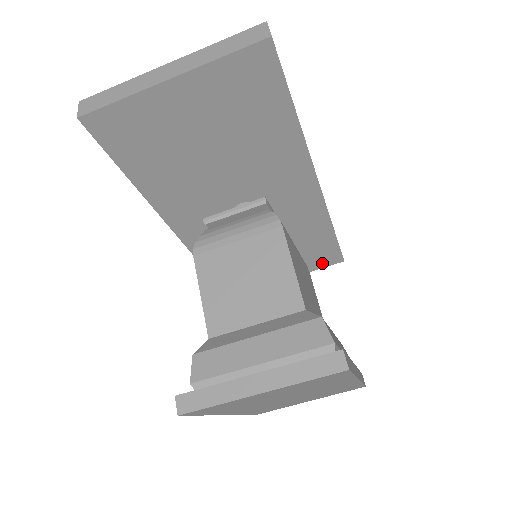
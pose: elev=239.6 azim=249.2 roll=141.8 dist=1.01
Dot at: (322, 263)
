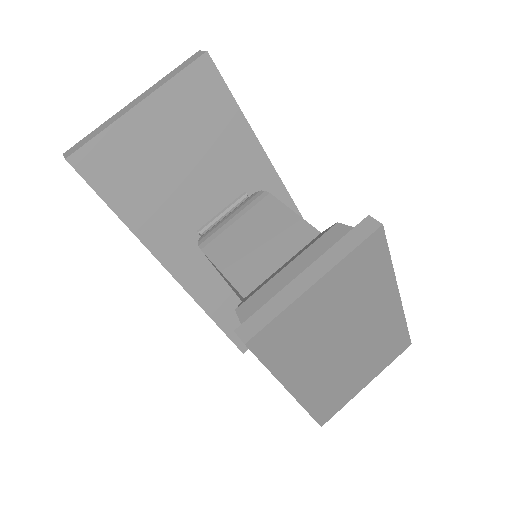
Dot at: occluded
